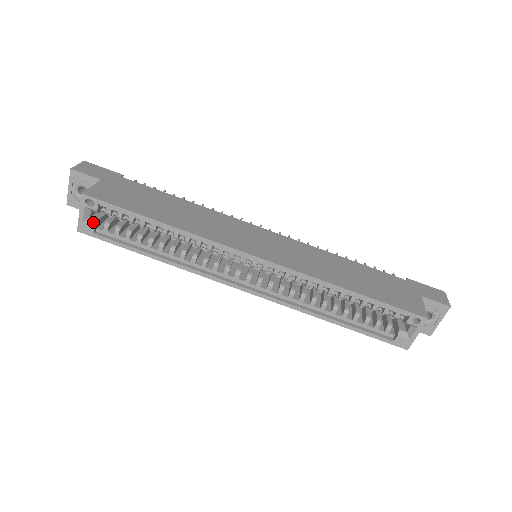
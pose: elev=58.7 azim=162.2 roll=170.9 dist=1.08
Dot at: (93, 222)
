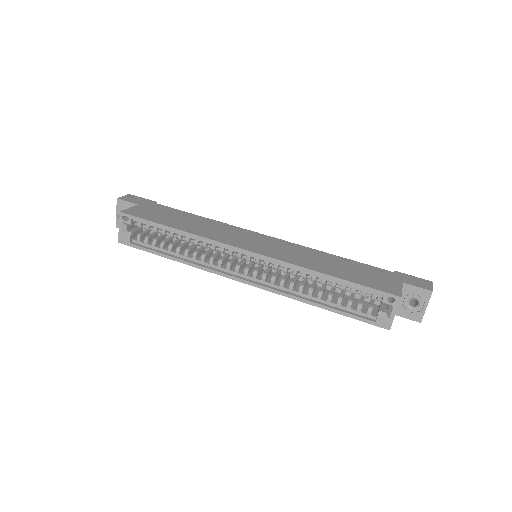
Dot at: (129, 234)
